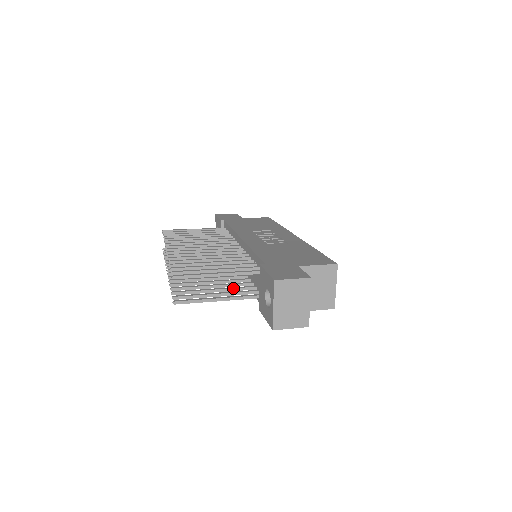
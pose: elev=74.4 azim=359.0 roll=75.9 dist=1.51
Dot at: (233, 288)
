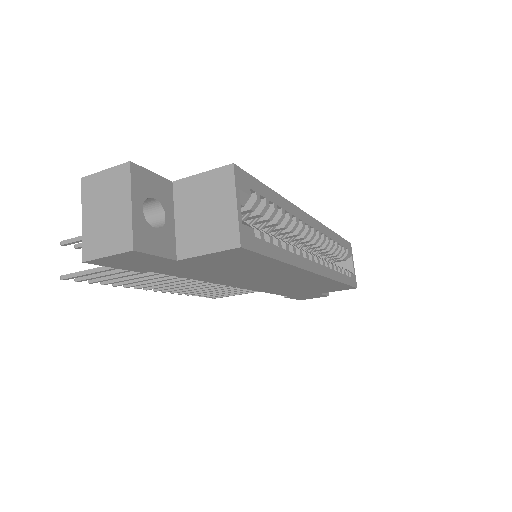
Dot at: occluded
